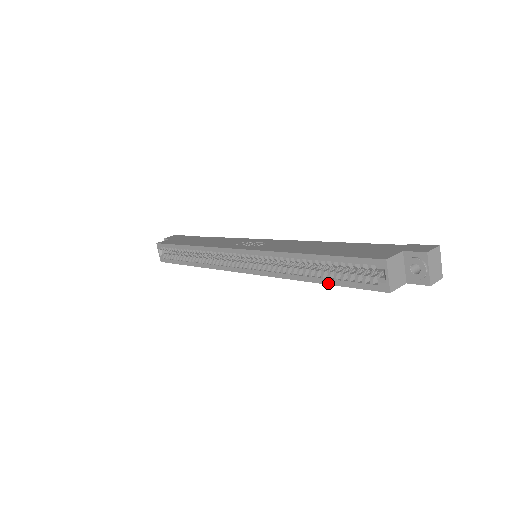
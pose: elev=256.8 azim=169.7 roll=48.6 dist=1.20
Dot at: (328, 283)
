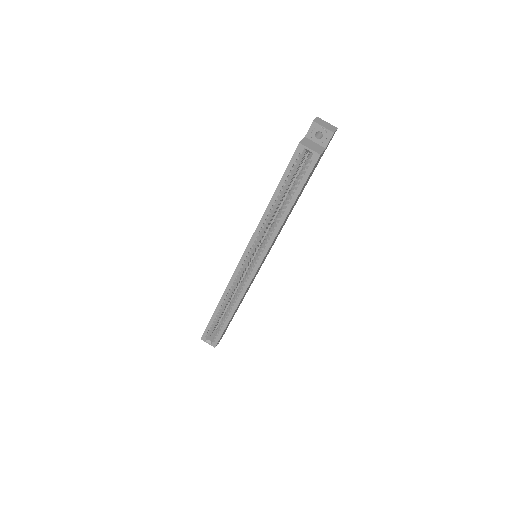
Dot at: (295, 198)
